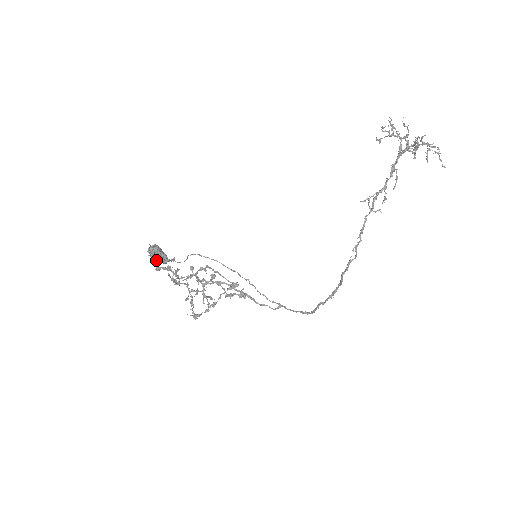
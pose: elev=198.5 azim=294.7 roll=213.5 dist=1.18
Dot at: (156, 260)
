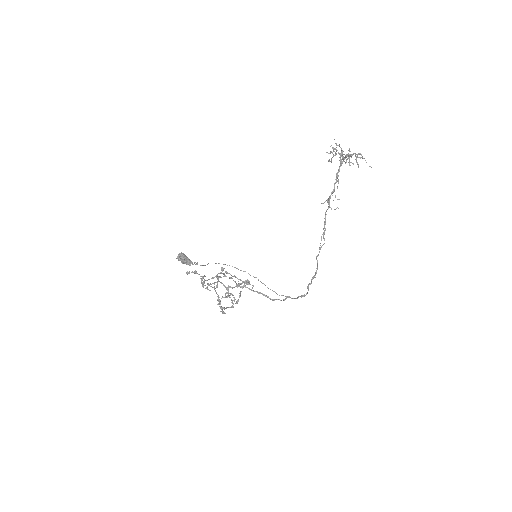
Dot at: (183, 263)
